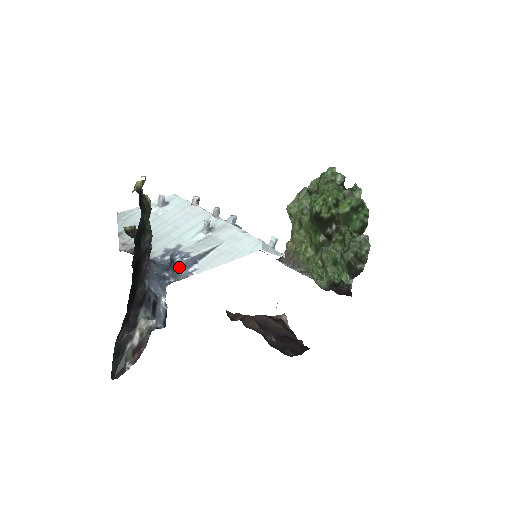
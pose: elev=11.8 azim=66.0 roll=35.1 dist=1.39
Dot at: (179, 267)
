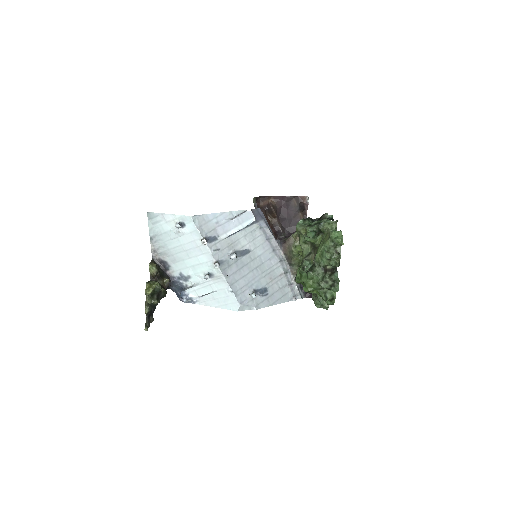
Dot at: occluded
